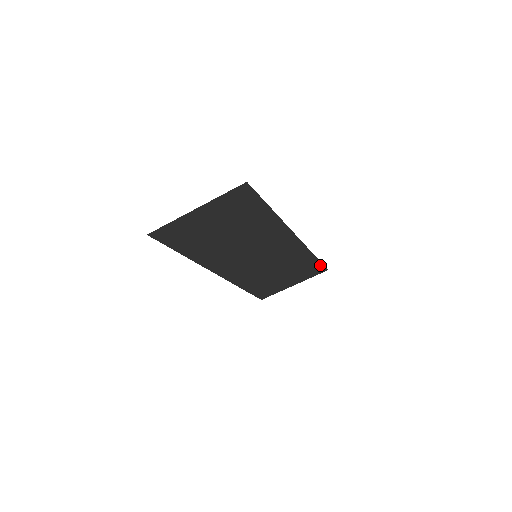
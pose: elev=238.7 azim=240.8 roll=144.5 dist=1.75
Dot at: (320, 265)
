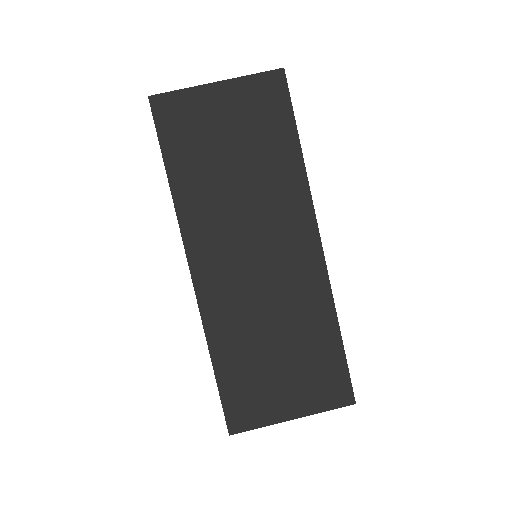
Dot at: (344, 372)
